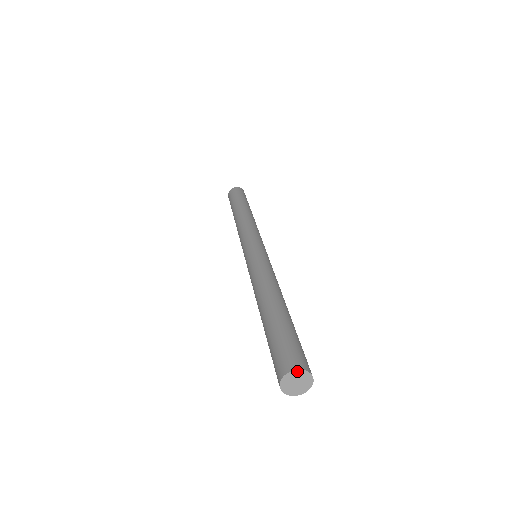
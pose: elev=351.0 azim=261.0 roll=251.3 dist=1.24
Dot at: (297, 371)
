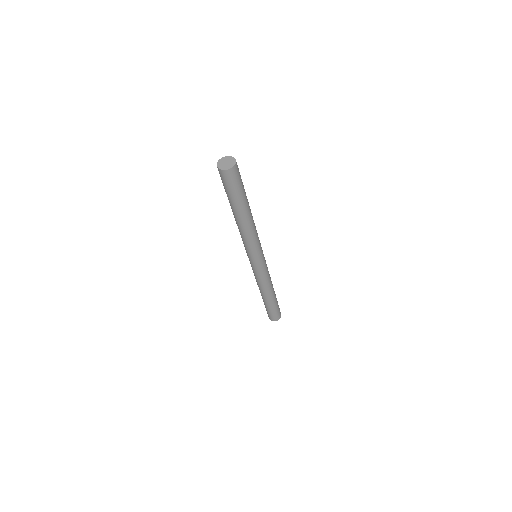
Dot at: (226, 157)
